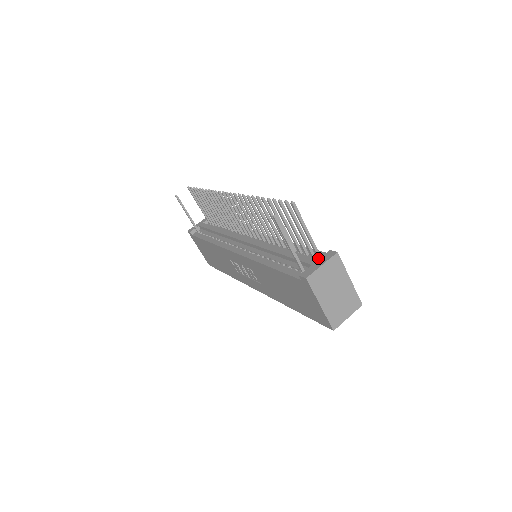
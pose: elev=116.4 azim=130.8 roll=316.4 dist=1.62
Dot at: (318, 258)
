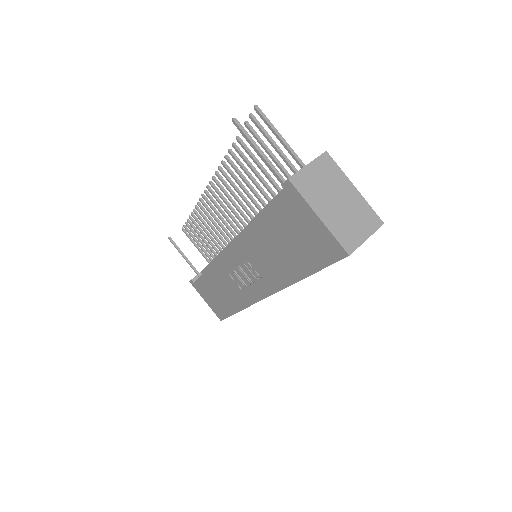
Dot at: occluded
